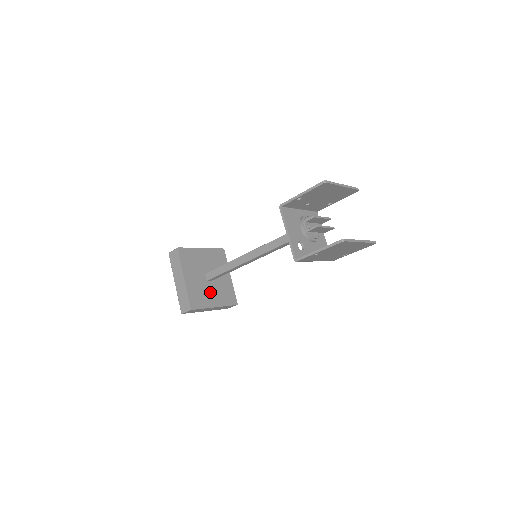
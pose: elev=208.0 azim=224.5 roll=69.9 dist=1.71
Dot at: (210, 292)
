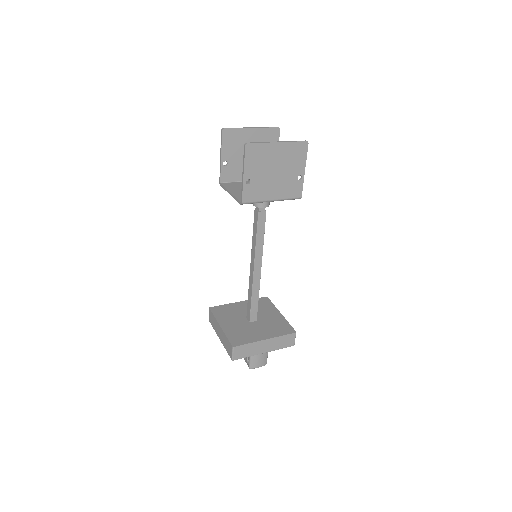
Dot at: (256, 330)
